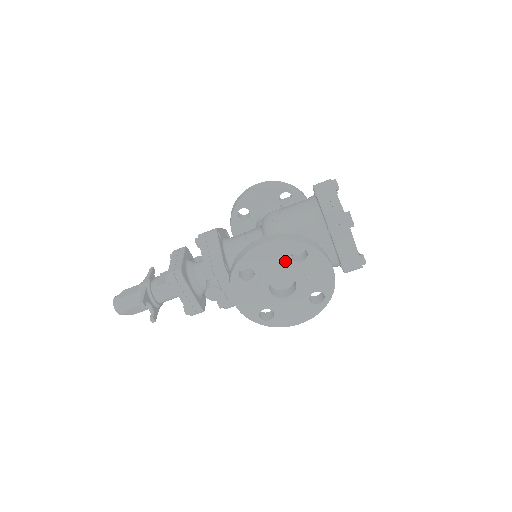
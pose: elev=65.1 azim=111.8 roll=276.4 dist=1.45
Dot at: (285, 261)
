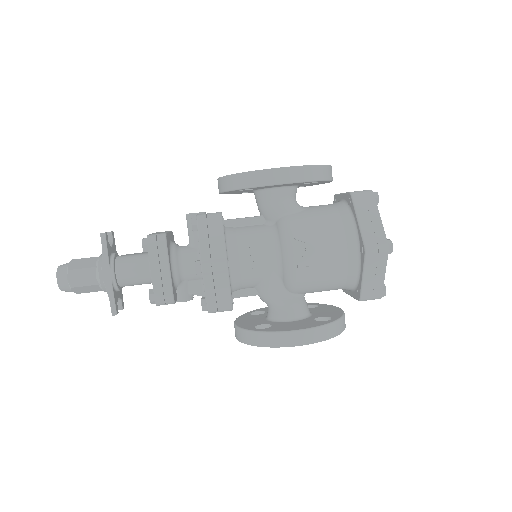
Dot at: occluded
